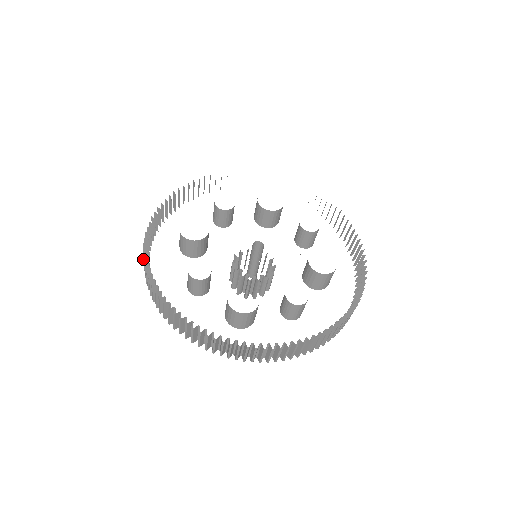
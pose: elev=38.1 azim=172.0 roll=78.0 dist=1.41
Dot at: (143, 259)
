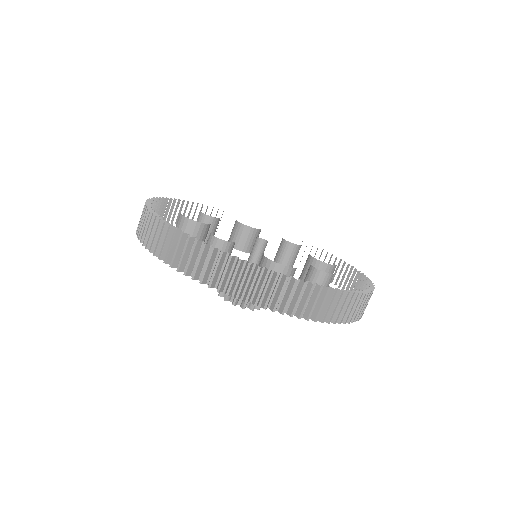
Dot at: (154, 224)
